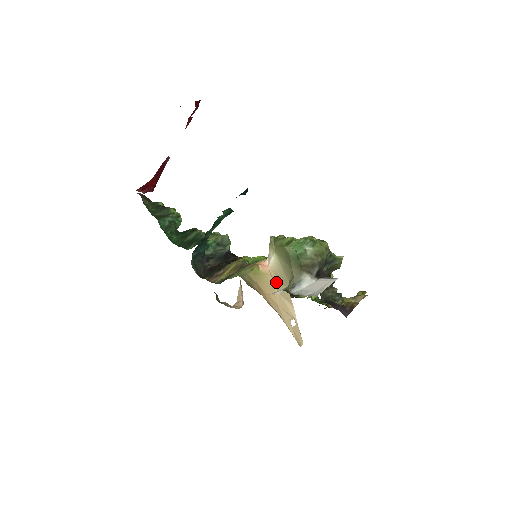
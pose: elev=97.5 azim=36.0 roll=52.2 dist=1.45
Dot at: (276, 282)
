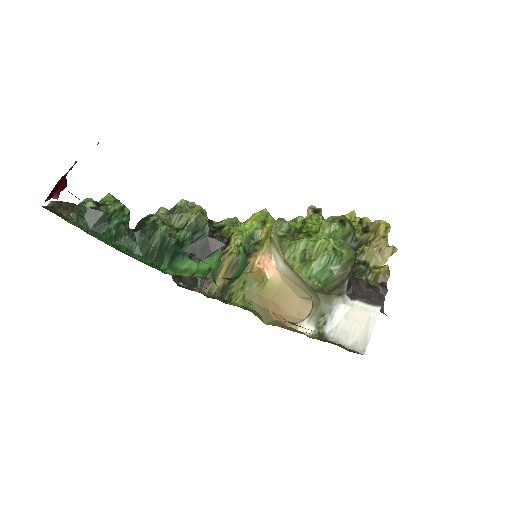
Dot at: (291, 286)
